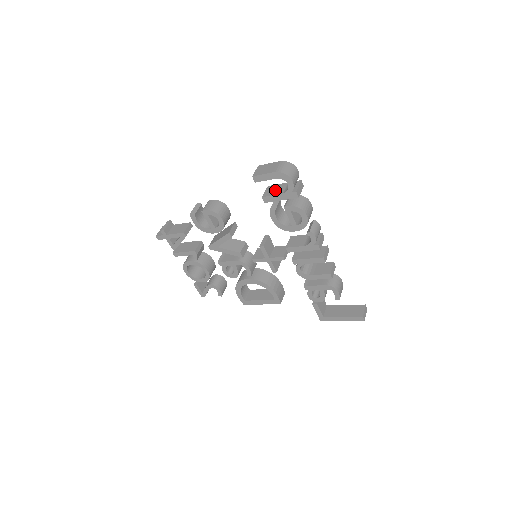
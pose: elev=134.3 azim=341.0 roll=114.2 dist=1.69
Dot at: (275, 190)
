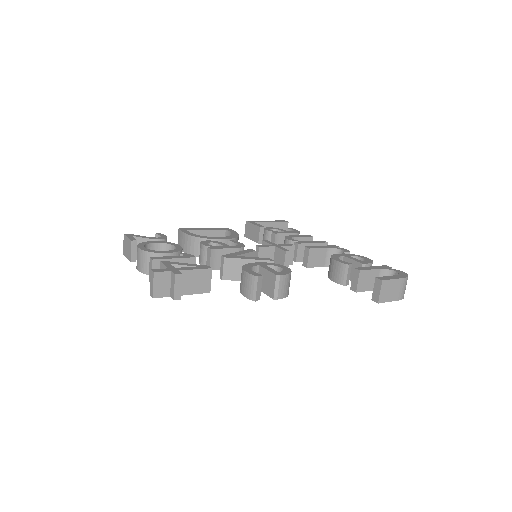
Dot at: (369, 282)
